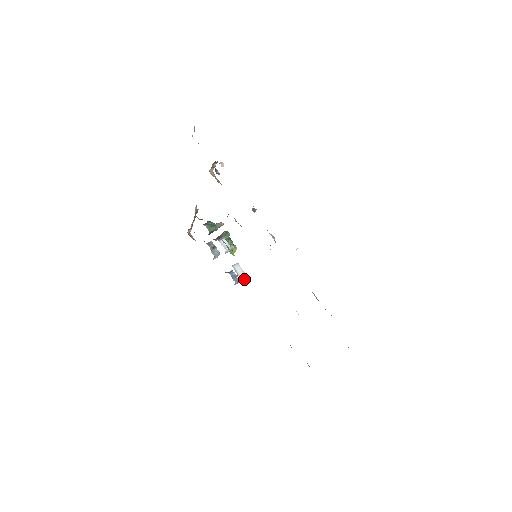
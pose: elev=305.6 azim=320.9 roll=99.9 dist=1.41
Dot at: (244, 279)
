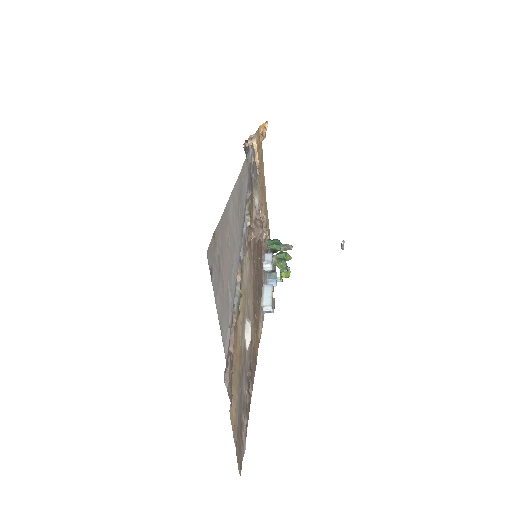
Dot at: (266, 302)
